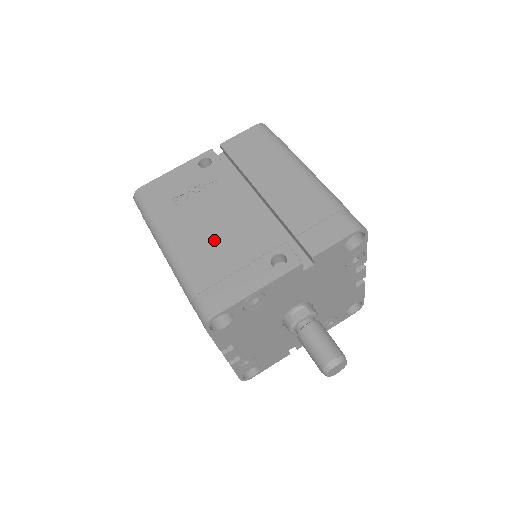
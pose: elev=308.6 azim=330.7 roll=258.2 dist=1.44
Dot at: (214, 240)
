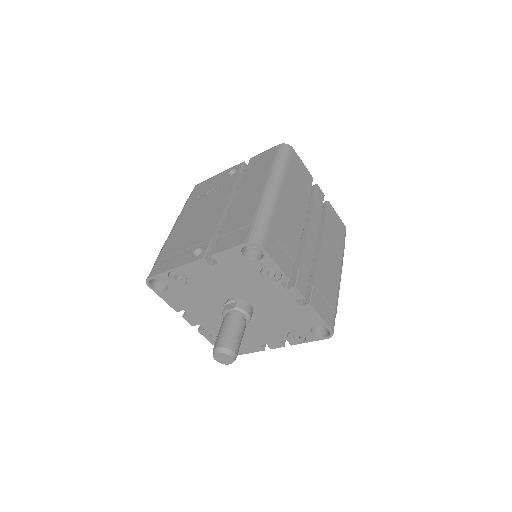
Dot at: (189, 228)
